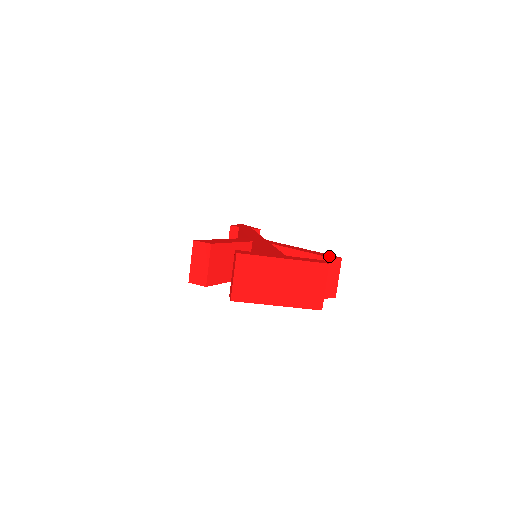
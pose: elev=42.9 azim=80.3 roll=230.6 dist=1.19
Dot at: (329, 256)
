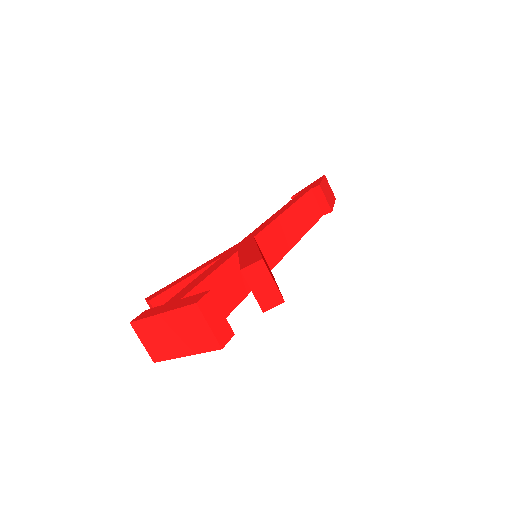
Dot at: (247, 264)
